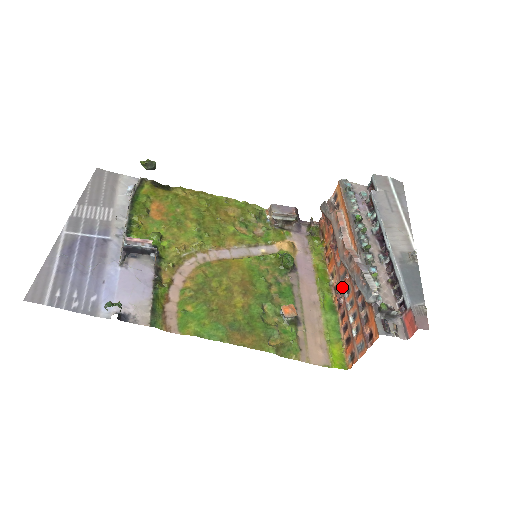
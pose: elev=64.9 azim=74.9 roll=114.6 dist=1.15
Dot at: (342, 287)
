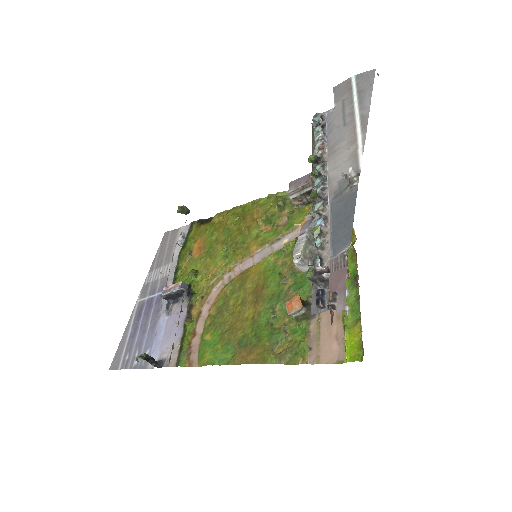
Dot at: occluded
